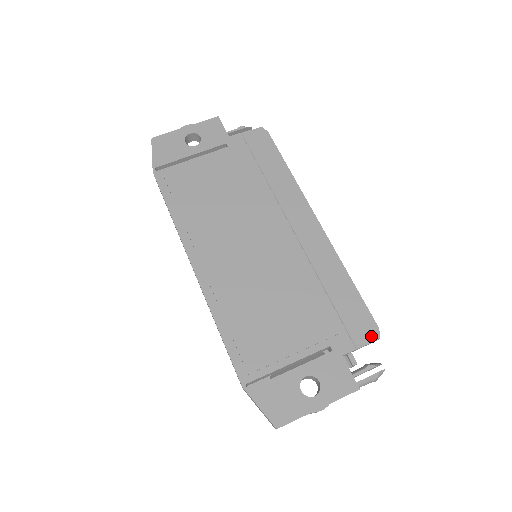
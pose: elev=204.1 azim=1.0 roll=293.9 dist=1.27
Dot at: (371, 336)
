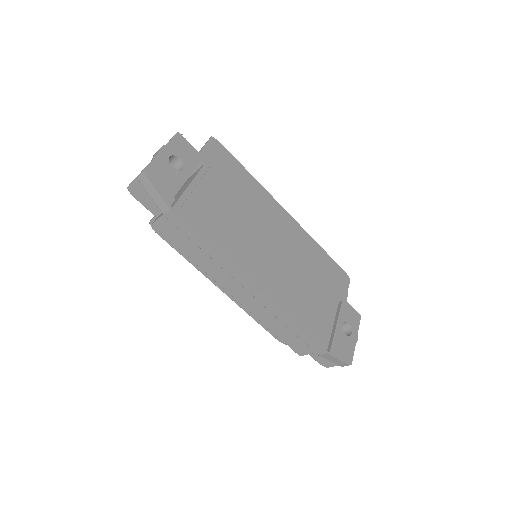
Dot at: (347, 281)
